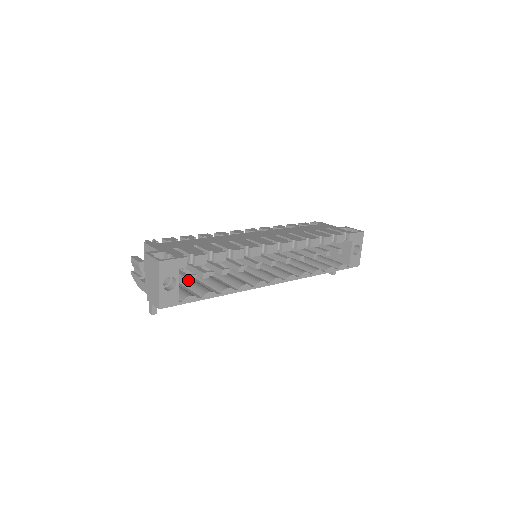
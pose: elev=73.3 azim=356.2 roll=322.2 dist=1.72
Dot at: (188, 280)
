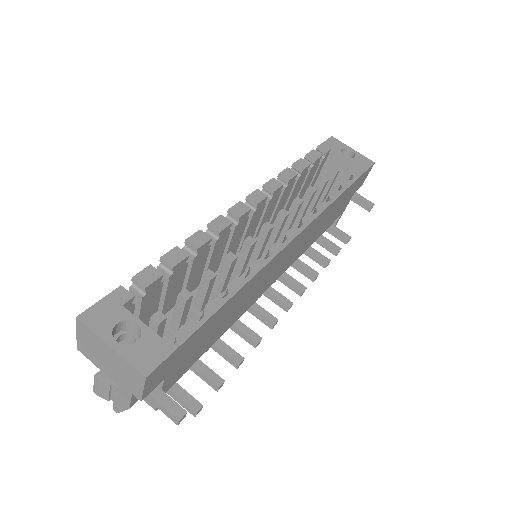
Dot at: (163, 317)
